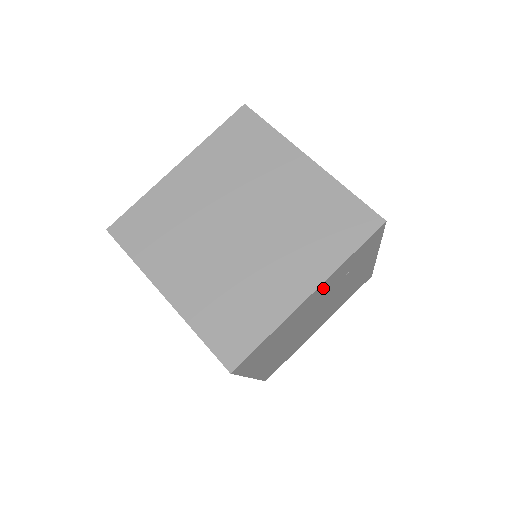
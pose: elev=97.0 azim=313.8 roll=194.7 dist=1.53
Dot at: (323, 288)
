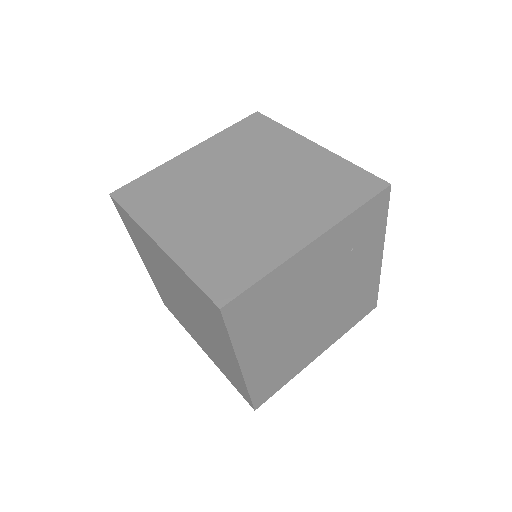
Dot at: (327, 246)
